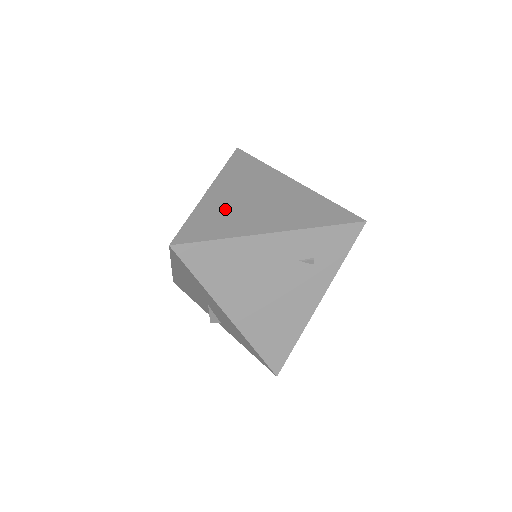
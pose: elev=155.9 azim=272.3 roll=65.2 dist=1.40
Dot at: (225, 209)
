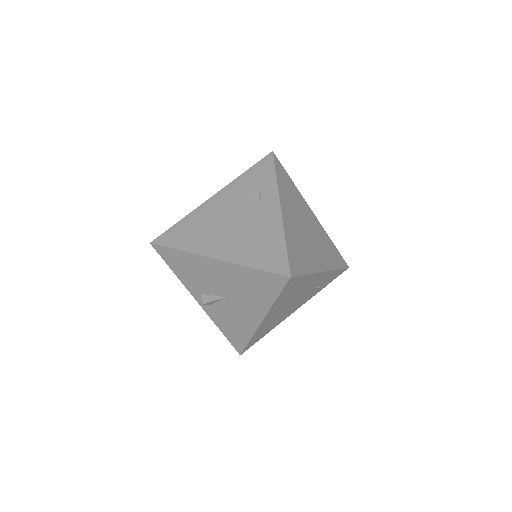
Dot at: (298, 237)
